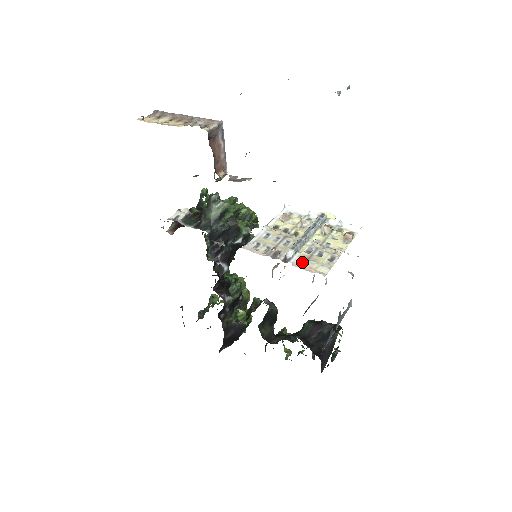
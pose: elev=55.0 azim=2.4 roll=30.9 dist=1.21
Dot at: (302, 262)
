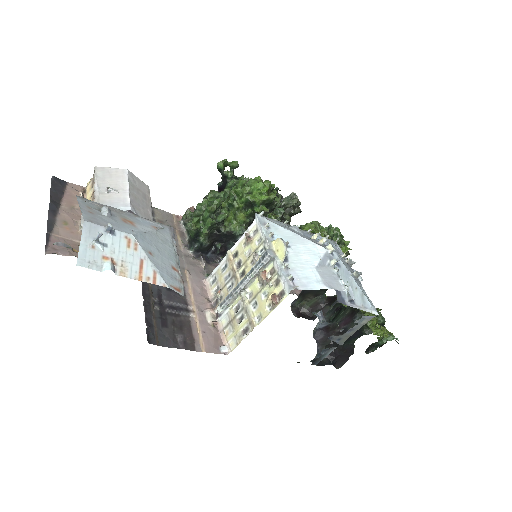
Dot at: (225, 324)
